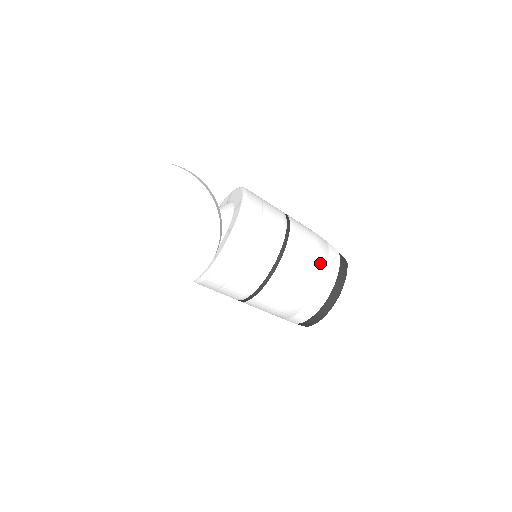
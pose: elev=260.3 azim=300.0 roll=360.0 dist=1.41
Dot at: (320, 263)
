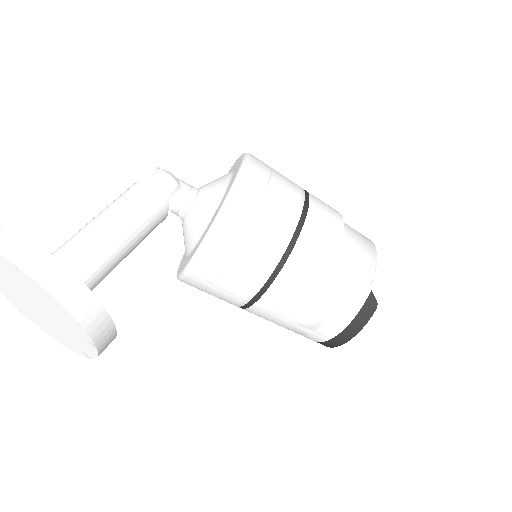
Dot at: (323, 309)
